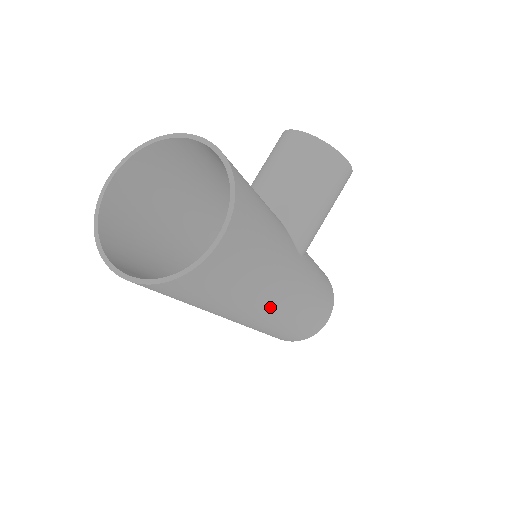
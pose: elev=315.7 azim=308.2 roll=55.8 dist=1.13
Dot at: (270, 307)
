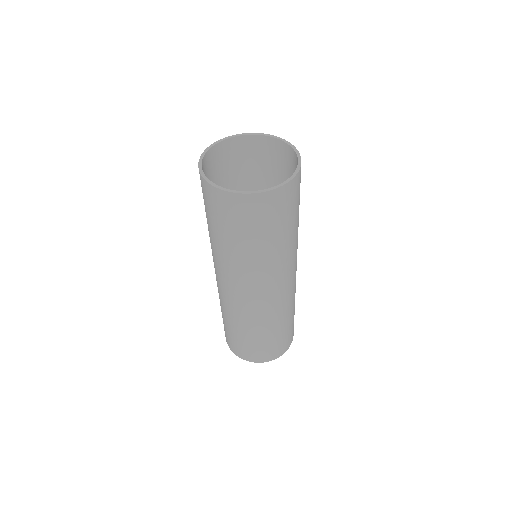
Dot at: (294, 266)
